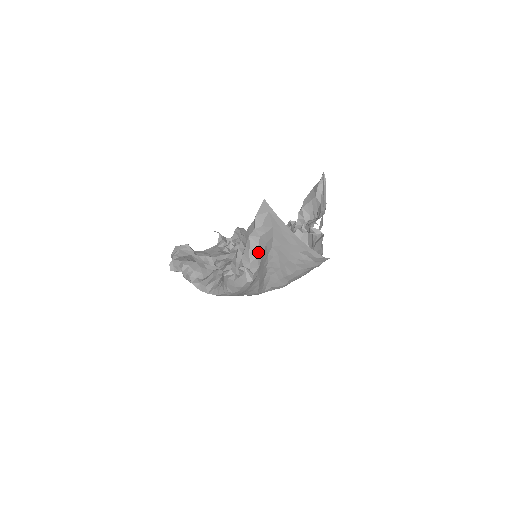
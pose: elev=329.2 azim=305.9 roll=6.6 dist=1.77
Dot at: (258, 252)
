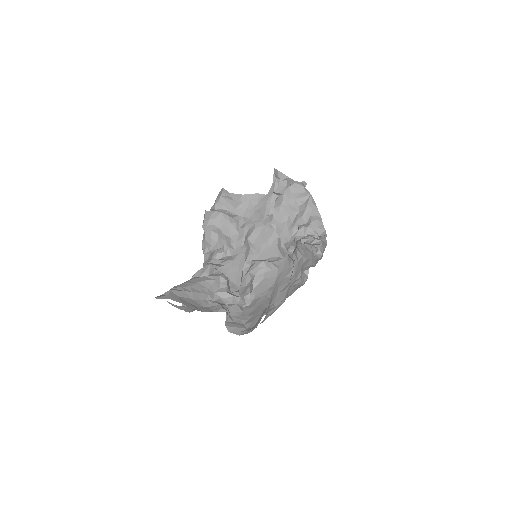
Dot at: (180, 308)
